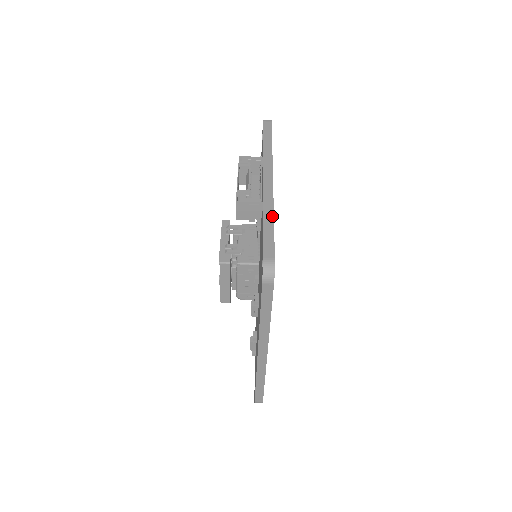
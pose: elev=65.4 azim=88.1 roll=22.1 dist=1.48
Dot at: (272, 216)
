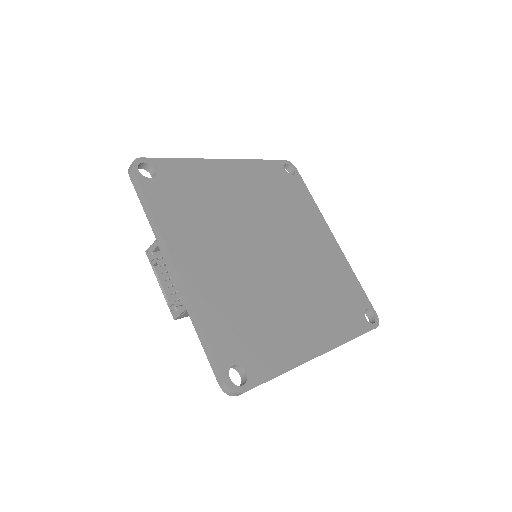
Dot at: (199, 326)
